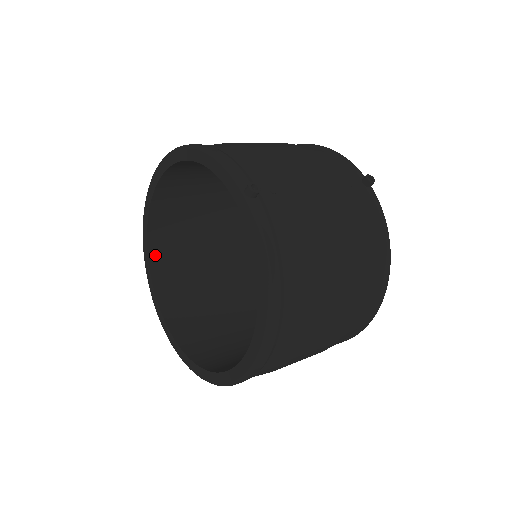
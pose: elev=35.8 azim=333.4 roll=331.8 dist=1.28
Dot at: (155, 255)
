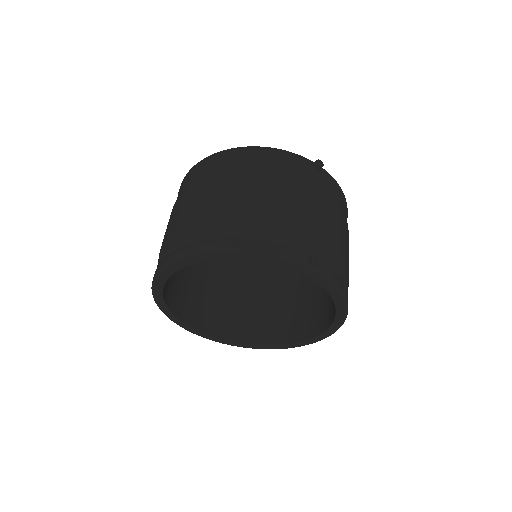
Dot at: (173, 307)
